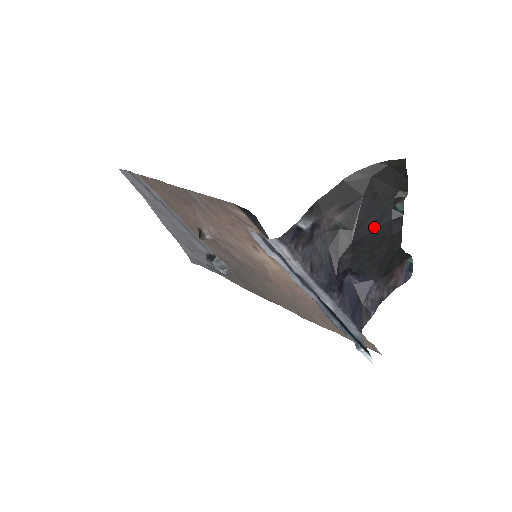
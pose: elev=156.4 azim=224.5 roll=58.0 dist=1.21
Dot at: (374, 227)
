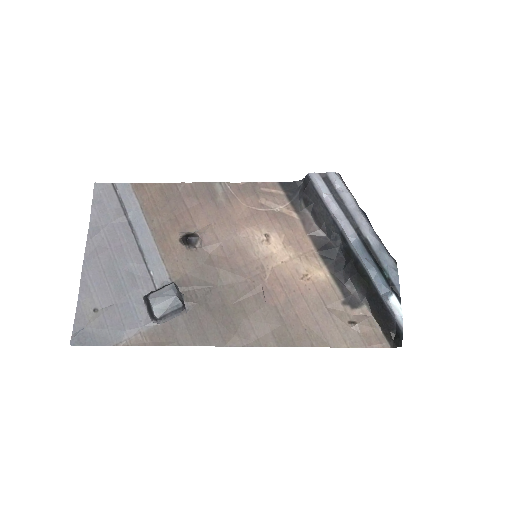
Dot at: occluded
